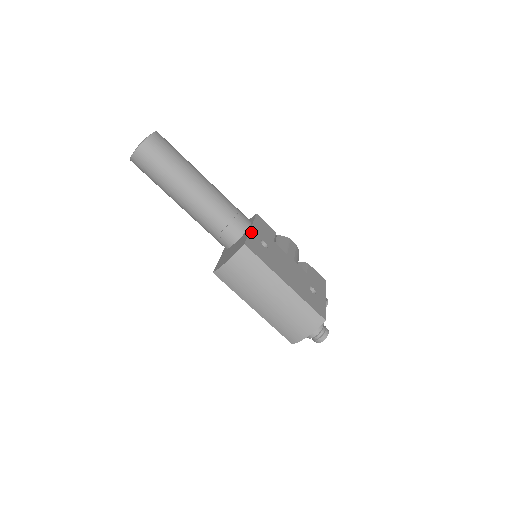
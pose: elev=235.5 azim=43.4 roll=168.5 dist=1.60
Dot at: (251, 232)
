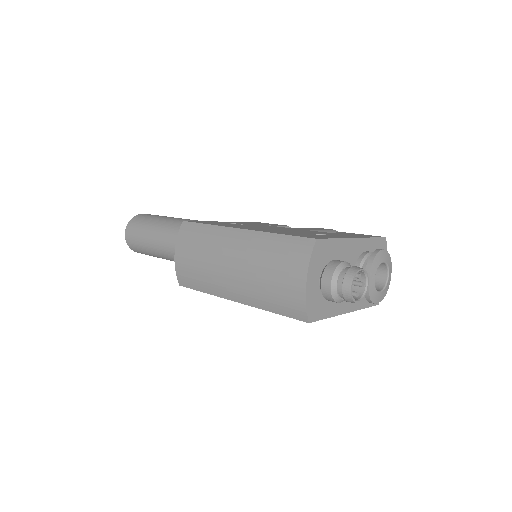
Dot at: occluded
